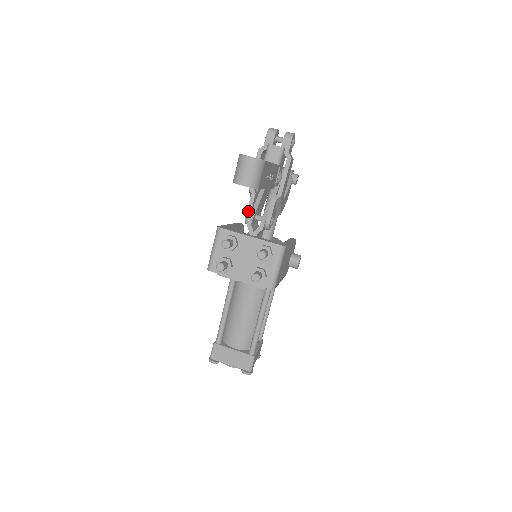
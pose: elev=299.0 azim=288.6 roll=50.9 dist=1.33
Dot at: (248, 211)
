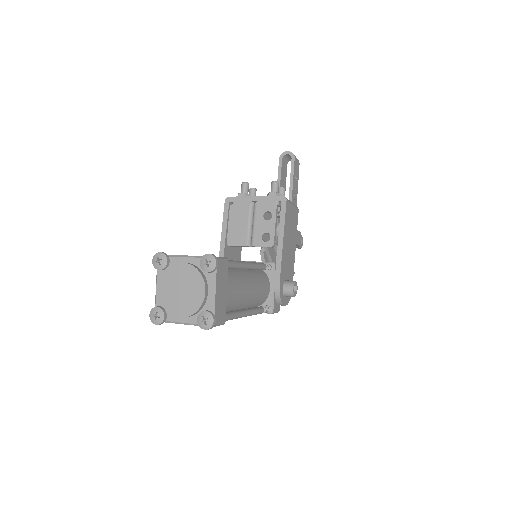
Dot at: occluded
